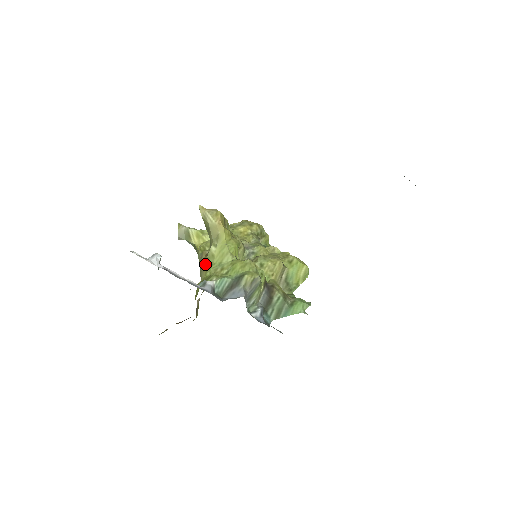
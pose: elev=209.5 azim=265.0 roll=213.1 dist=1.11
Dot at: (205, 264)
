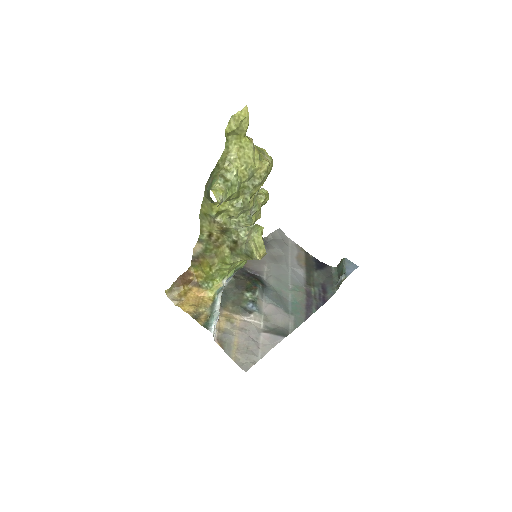
Dot at: (215, 230)
